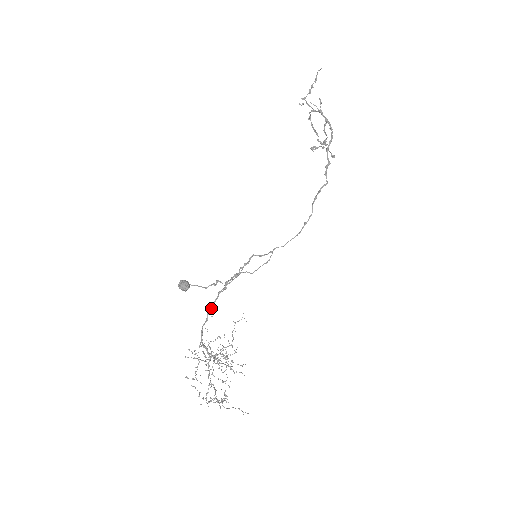
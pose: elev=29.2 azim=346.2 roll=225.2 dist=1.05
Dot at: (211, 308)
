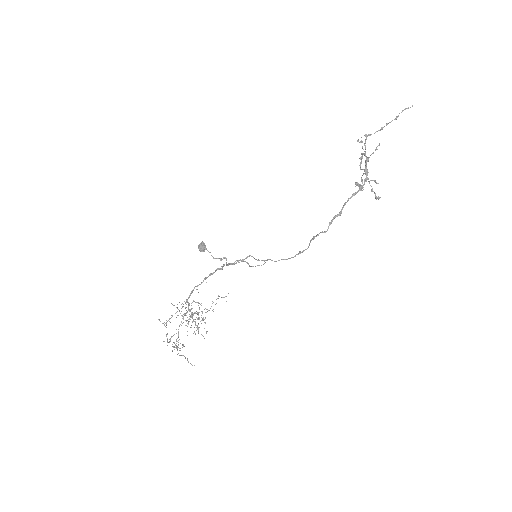
Dot at: occluded
